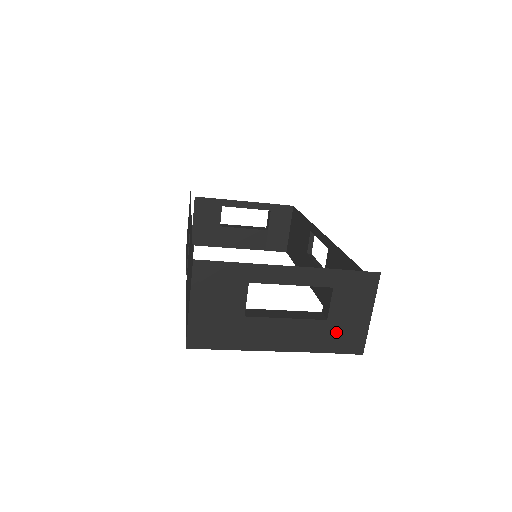
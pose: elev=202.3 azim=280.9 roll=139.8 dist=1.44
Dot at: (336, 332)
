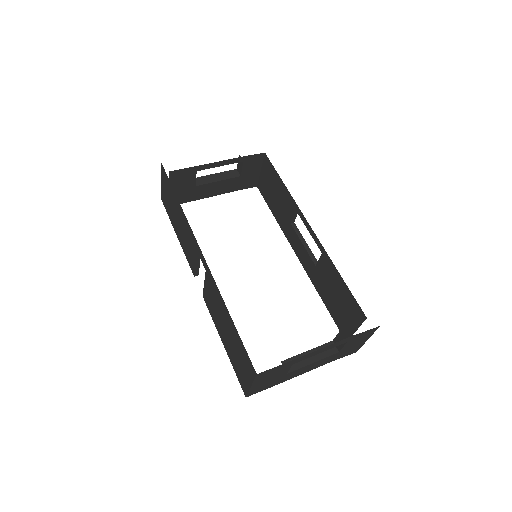
Dot at: (343, 353)
